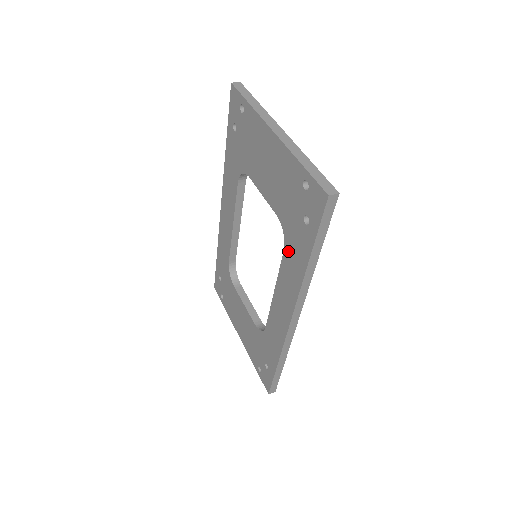
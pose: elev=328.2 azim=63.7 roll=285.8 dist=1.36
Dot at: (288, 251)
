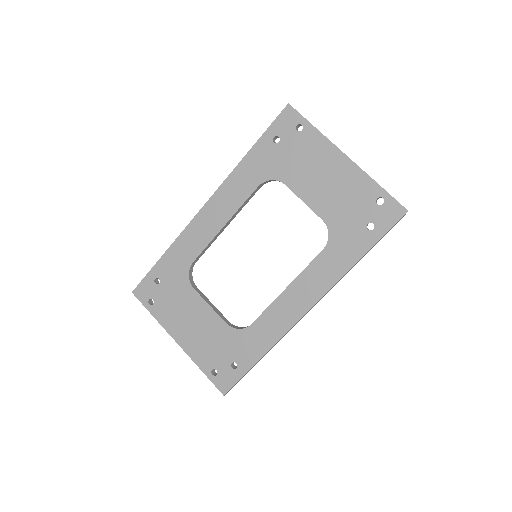
Dot at: (330, 250)
